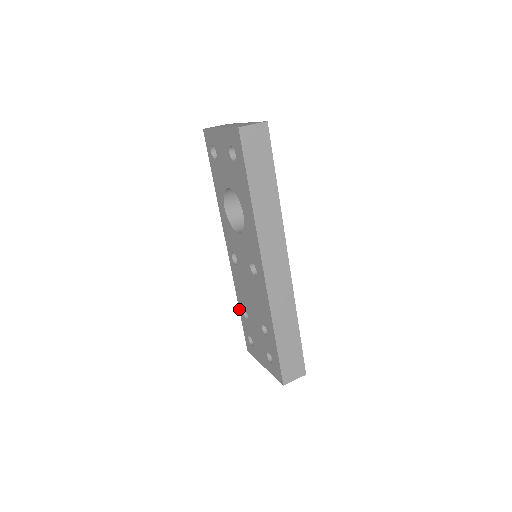
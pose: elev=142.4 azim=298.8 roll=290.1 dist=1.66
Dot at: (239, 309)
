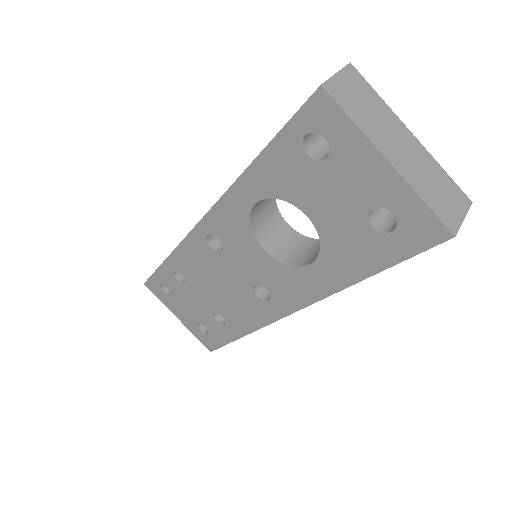
Dot at: (165, 261)
